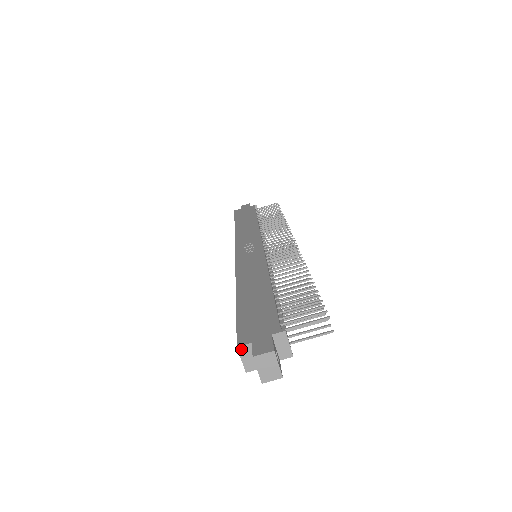
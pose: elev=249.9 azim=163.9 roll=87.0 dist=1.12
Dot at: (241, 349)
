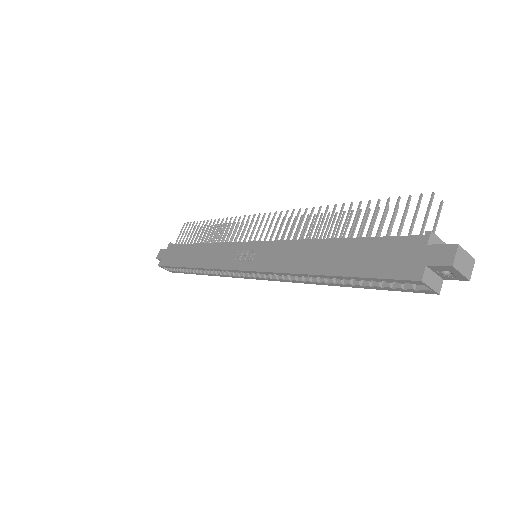
Dot at: (424, 279)
